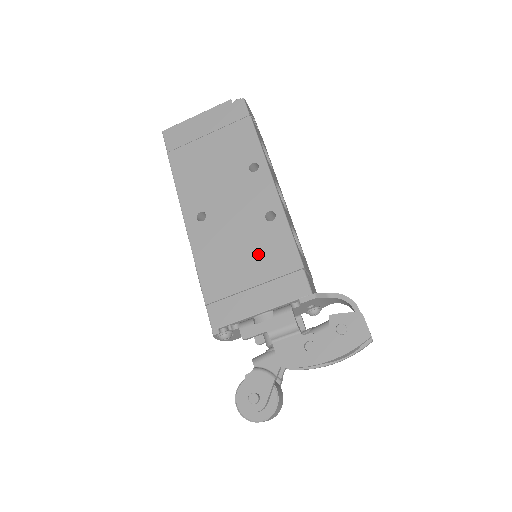
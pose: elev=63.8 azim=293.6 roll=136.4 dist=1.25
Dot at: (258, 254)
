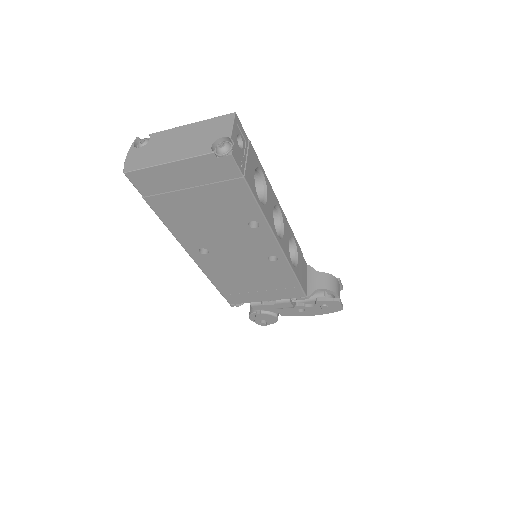
Dot at: (263, 277)
